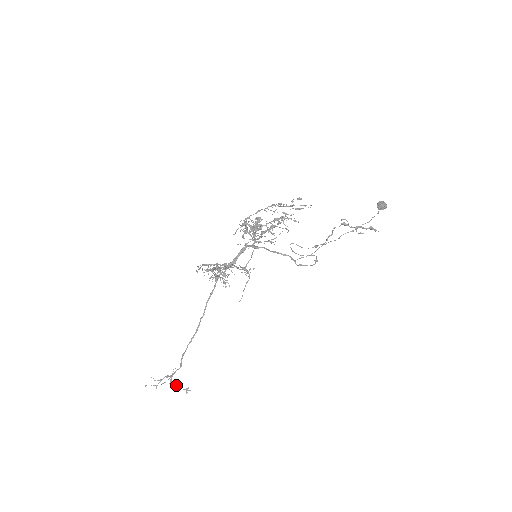
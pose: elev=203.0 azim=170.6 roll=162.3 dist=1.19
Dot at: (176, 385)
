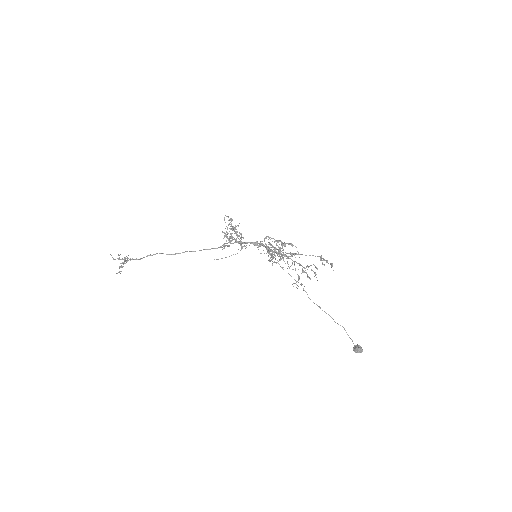
Dot at: (121, 266)
